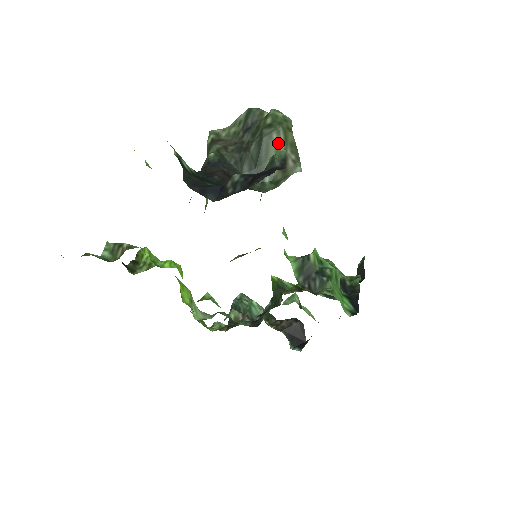
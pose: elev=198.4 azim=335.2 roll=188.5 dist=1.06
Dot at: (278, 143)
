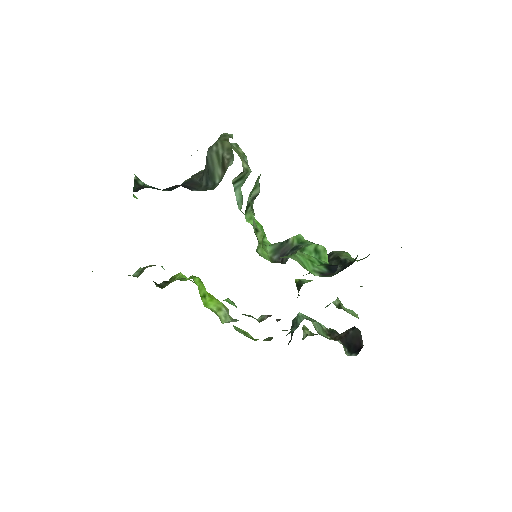
Dot at: (217, 152)
